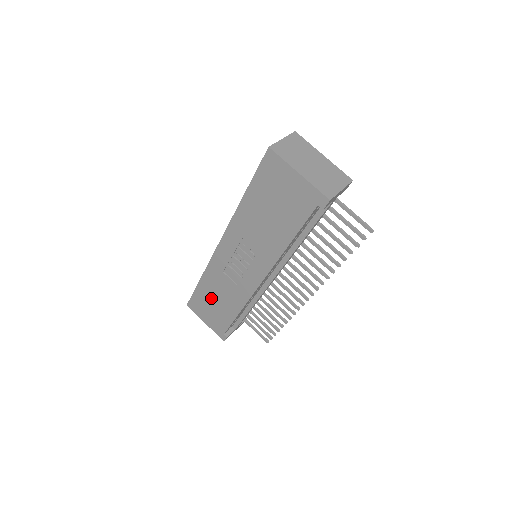
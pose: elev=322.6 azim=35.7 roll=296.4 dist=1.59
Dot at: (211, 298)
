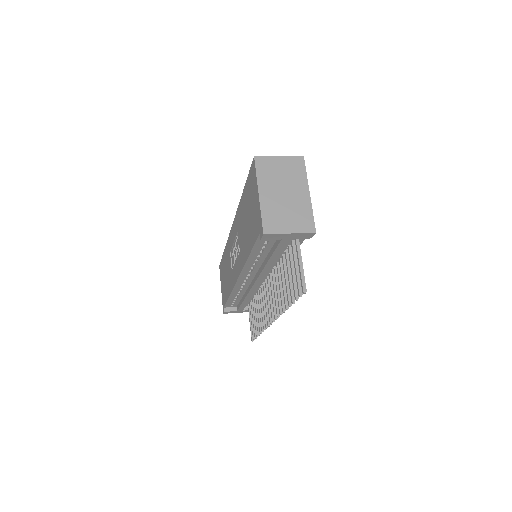
Dot at: (225, 270)
